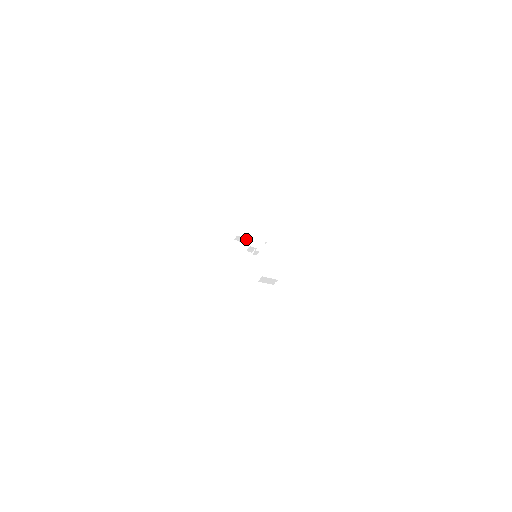
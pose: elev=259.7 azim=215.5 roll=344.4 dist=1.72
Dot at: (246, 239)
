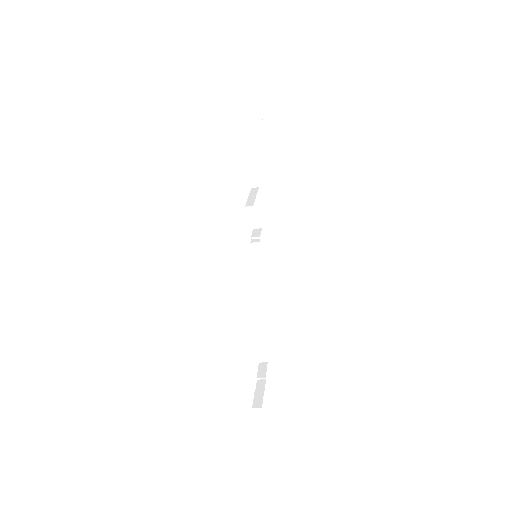
Dot at: occluded
